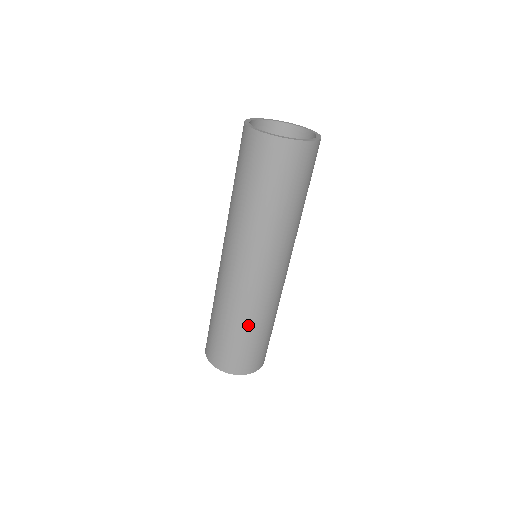
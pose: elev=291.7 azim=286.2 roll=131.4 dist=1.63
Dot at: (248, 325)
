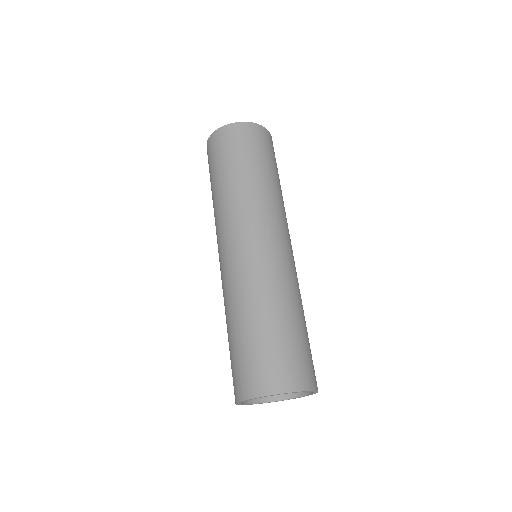
Dot at: (278, 307)
